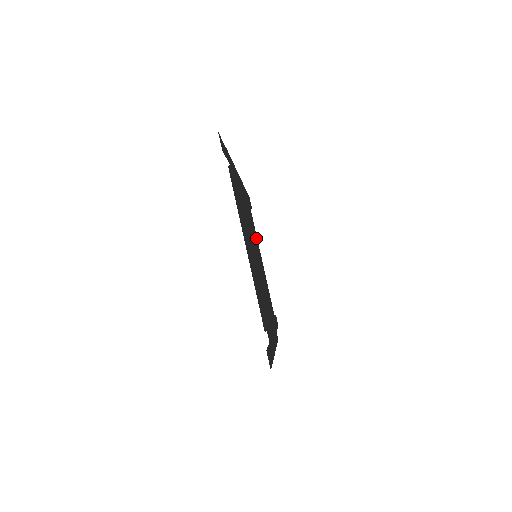
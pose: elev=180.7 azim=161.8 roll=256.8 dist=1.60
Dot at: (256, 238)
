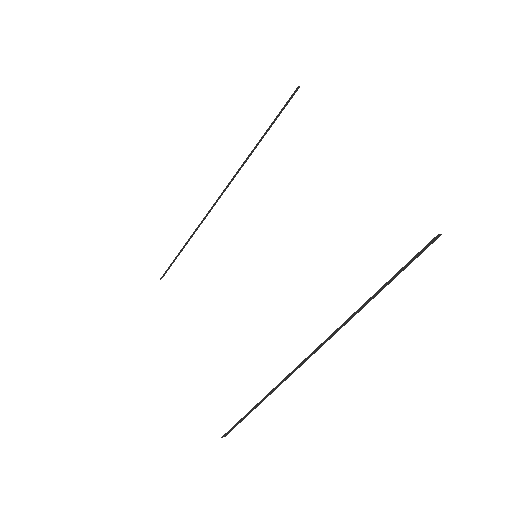
Dot at: occluded
